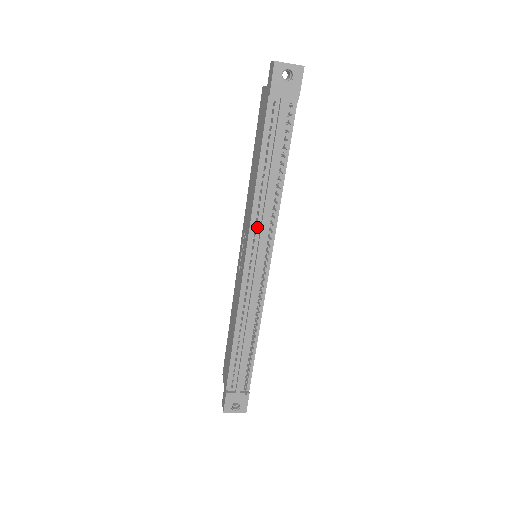
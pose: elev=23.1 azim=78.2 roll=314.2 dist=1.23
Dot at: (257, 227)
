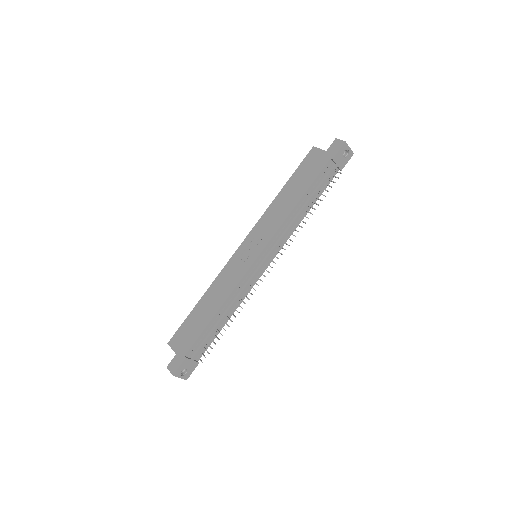
Dot at: (278, 237)
